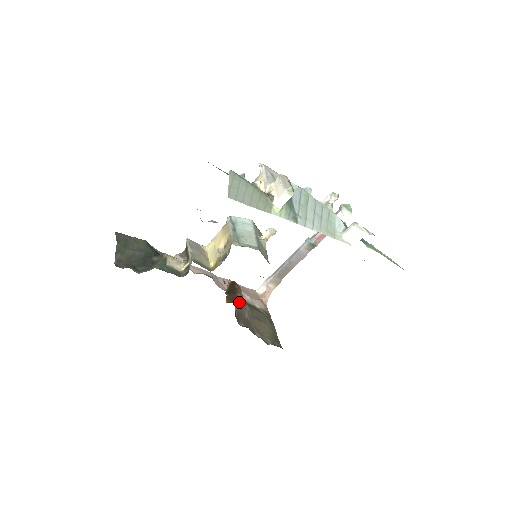
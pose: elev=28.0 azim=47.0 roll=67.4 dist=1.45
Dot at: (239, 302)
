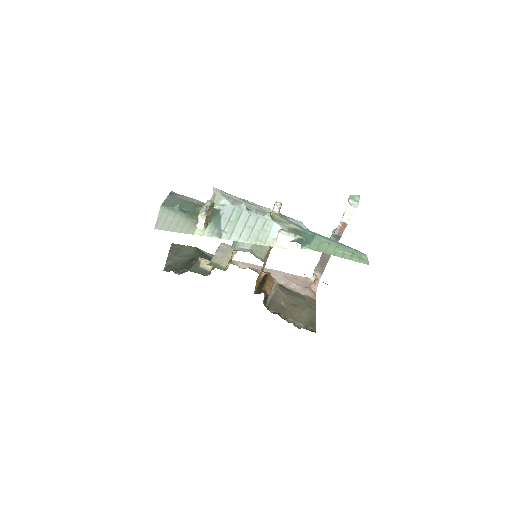
Dot at: (274, 292)
